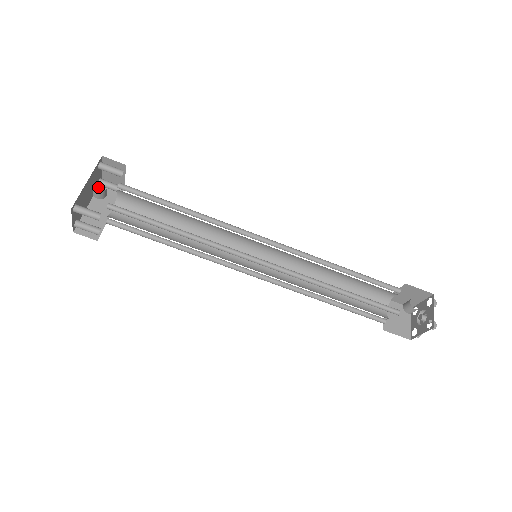
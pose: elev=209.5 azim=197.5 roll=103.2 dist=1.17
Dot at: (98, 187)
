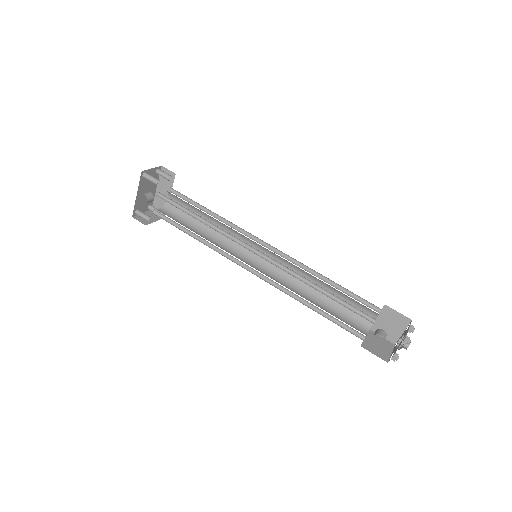
Dot at: occluded
